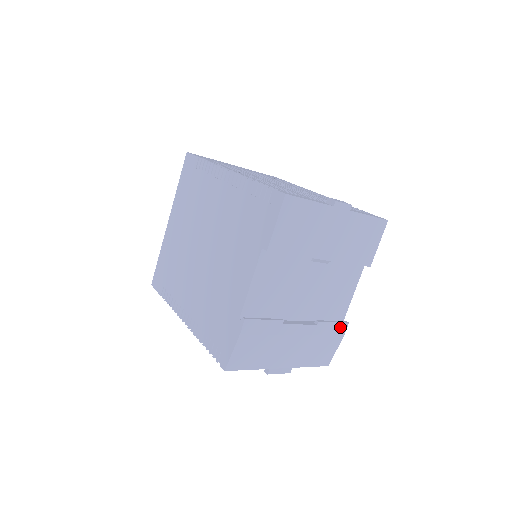
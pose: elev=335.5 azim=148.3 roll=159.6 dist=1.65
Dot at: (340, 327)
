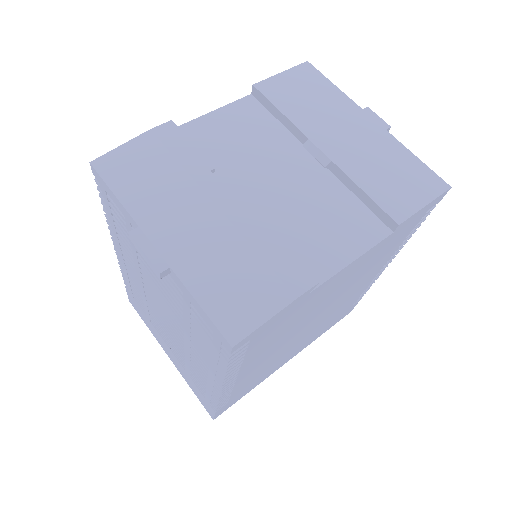
Dot at: (297, 273)
